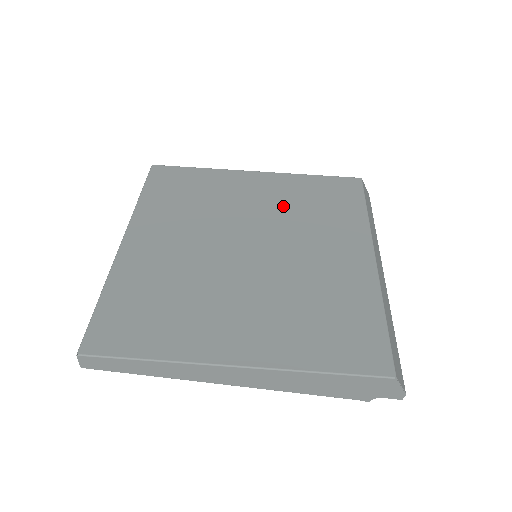
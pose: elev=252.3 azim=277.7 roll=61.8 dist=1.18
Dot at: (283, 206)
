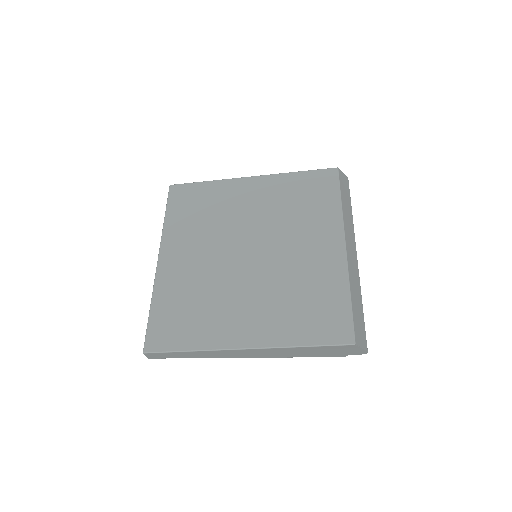
Dot at: (274, 208)
